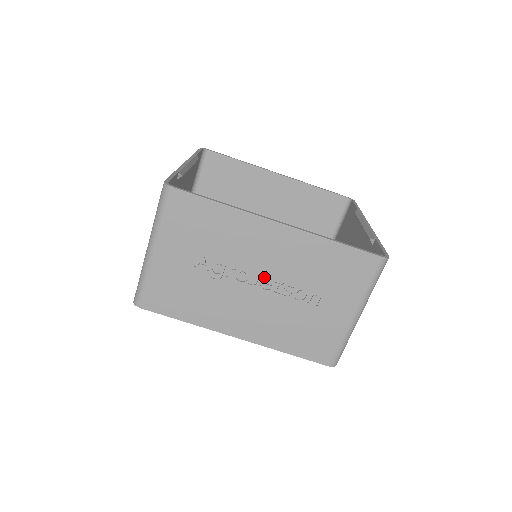
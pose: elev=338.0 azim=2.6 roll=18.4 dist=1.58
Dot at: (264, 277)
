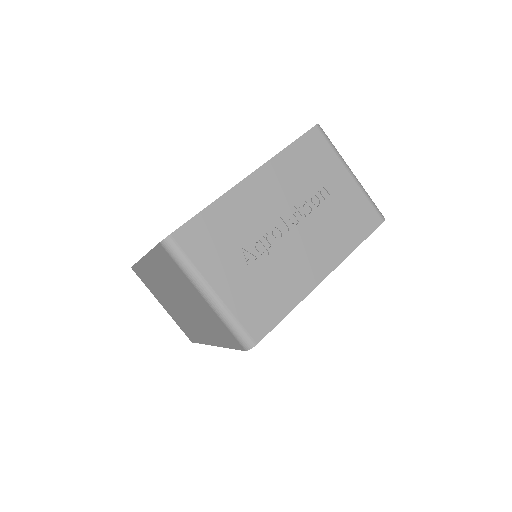
Dot at: (286, 218)
